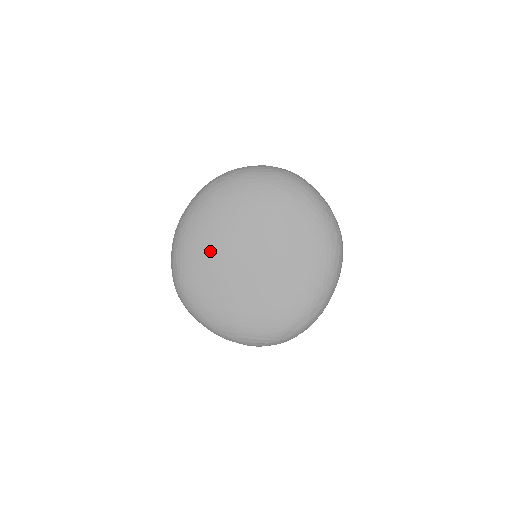
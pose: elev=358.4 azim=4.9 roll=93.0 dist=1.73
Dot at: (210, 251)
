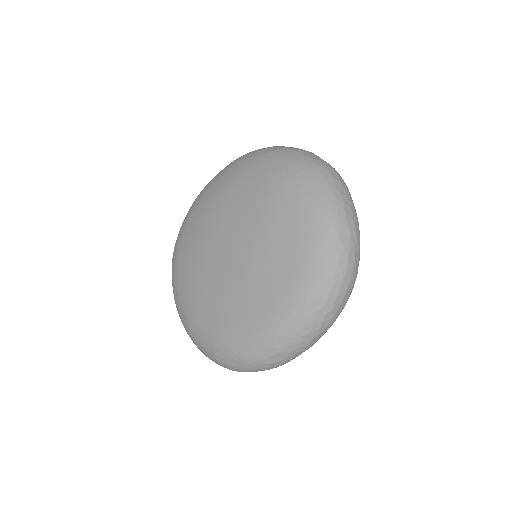
Dot at: (202, 224)
